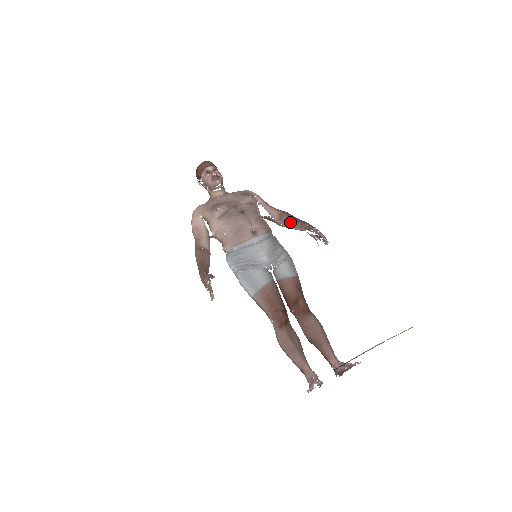
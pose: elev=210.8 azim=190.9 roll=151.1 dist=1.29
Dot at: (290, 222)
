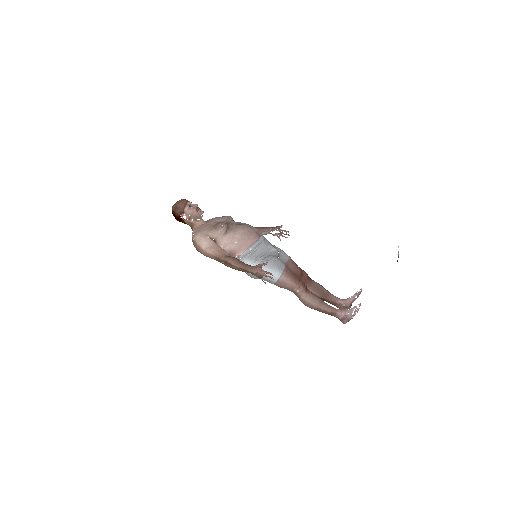
Dot at: occluded
